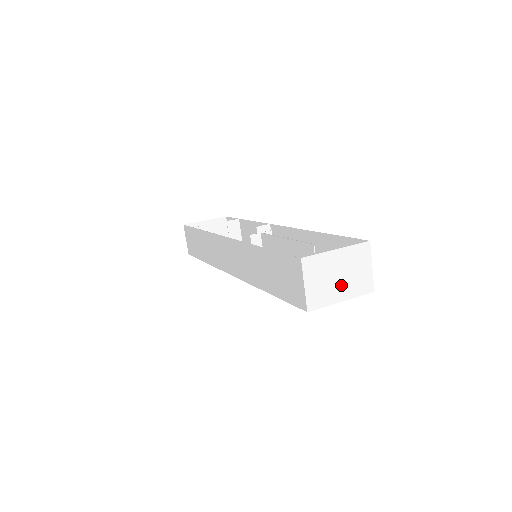
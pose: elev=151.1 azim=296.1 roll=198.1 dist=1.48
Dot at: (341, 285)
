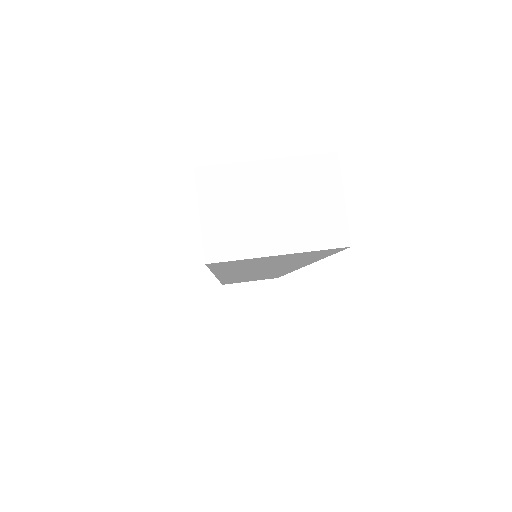
Dot at: (277, 224)
